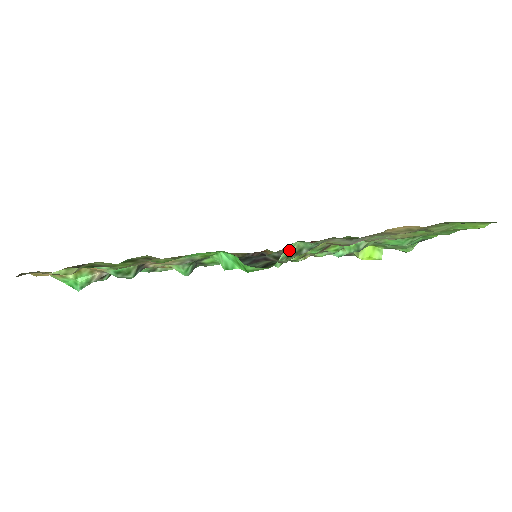
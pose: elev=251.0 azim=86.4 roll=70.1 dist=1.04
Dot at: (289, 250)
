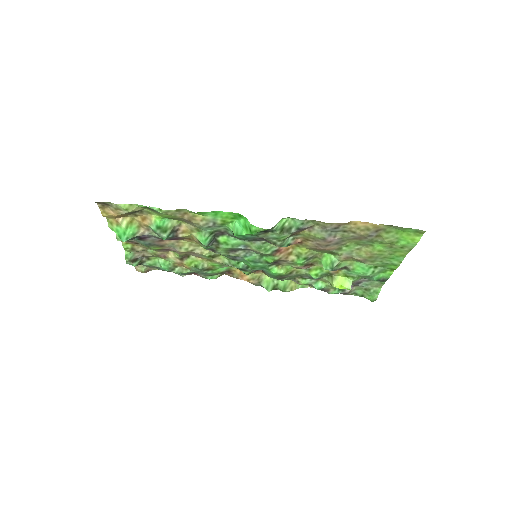
Dot at: (283, 223)
